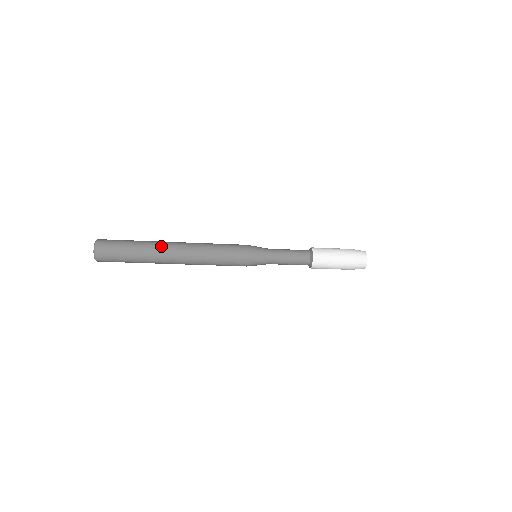
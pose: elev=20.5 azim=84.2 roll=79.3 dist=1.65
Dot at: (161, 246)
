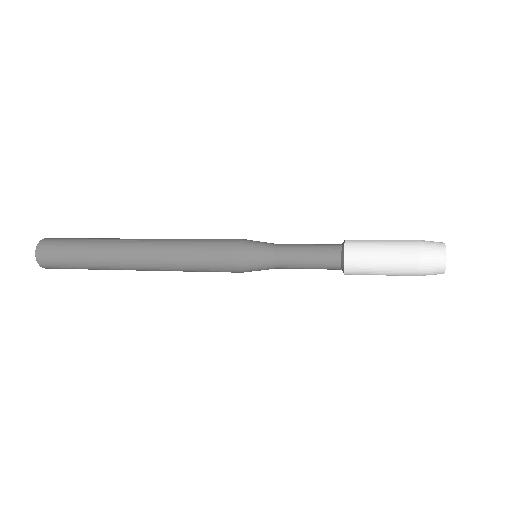
Dot at: (116, 247)
